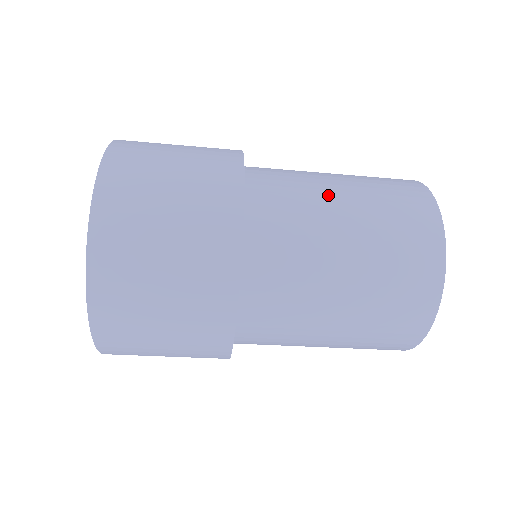
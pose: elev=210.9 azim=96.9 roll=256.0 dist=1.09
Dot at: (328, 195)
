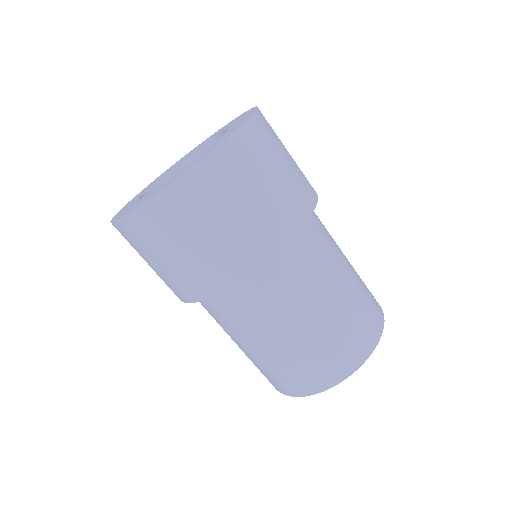
Dot at: (339, 269)
